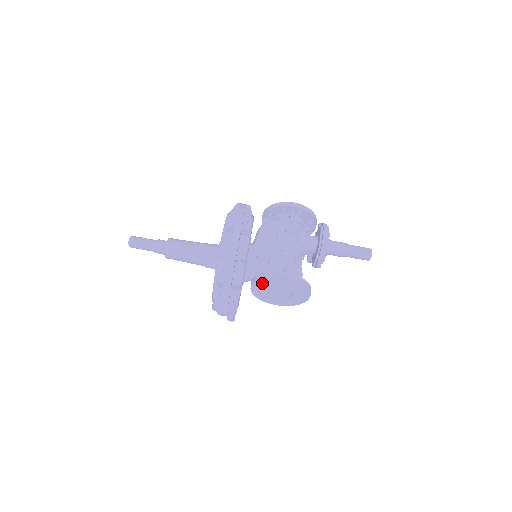
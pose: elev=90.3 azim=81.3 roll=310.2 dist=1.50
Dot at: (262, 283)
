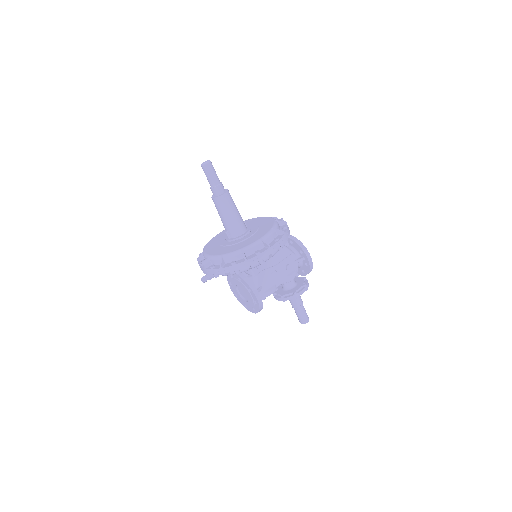
Dot at: (241, 281)
